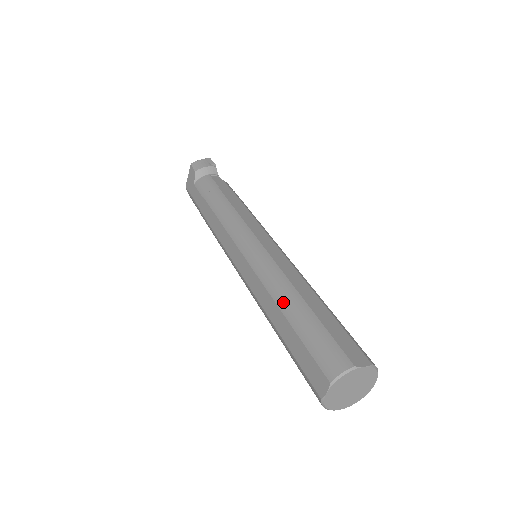
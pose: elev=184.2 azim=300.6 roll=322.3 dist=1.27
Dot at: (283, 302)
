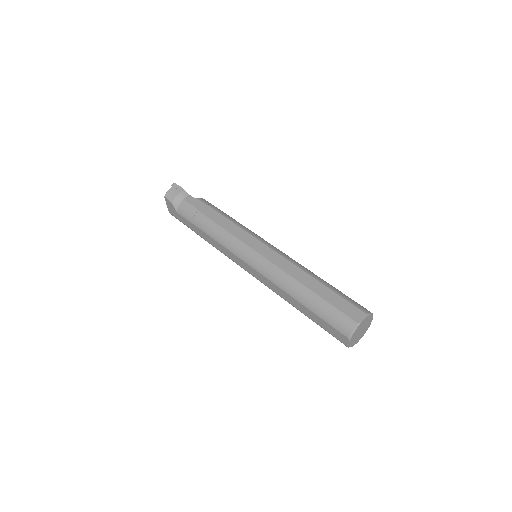
Dot at: (295, 295)
